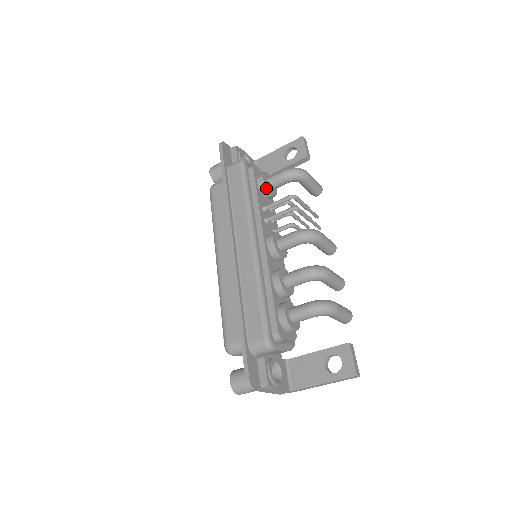
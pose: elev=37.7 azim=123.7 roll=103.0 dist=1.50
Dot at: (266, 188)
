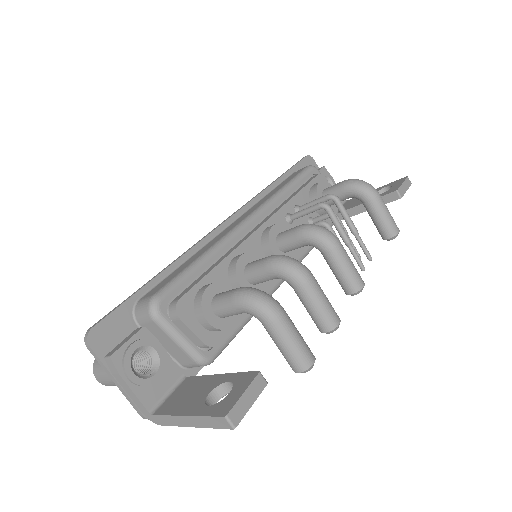
Dot at: (316, 192)
